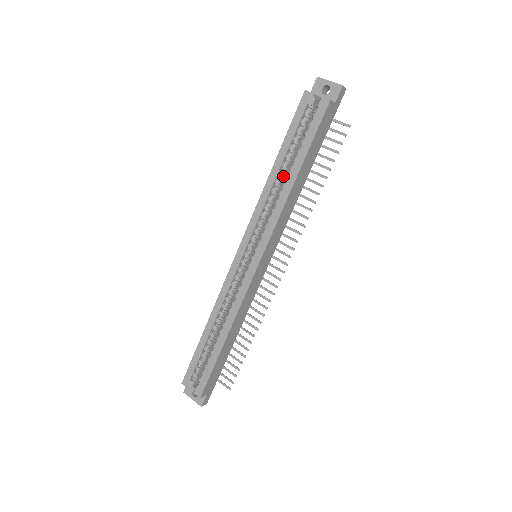
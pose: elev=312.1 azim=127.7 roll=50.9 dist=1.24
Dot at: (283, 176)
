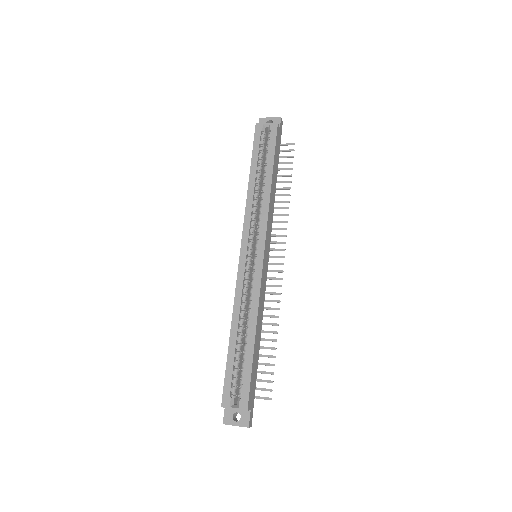
Dot at: (259, 184)
